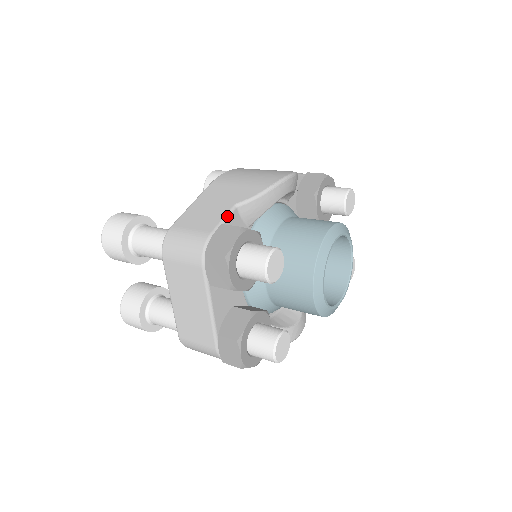
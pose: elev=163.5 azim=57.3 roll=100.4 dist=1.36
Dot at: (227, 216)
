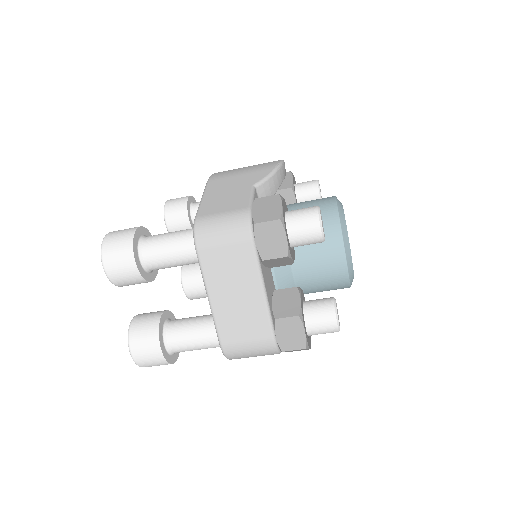
Dot at: (253, 194)
